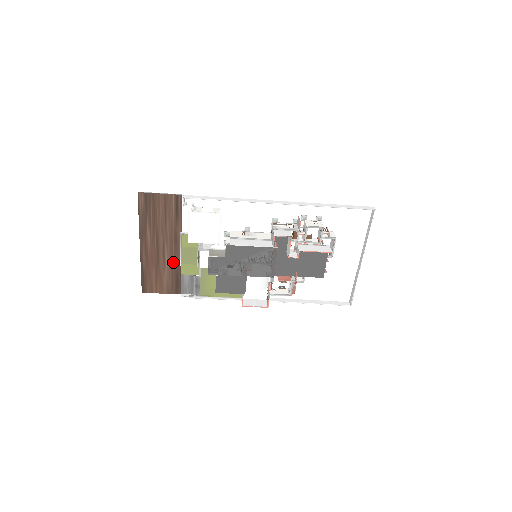
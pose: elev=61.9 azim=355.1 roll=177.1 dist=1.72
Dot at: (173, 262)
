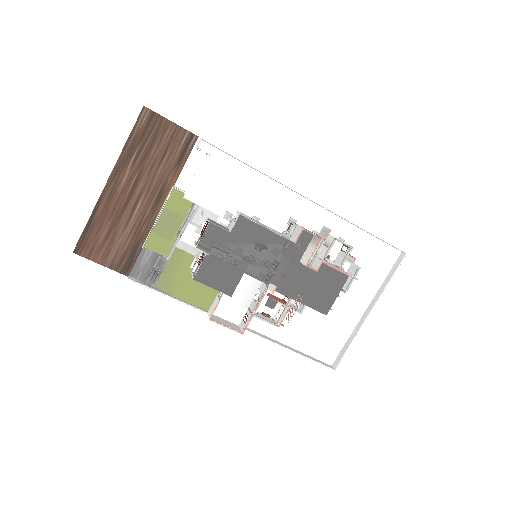
Dot at: (141, 224)
